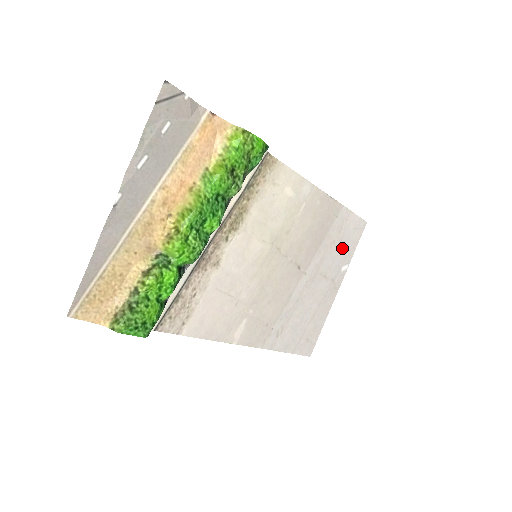
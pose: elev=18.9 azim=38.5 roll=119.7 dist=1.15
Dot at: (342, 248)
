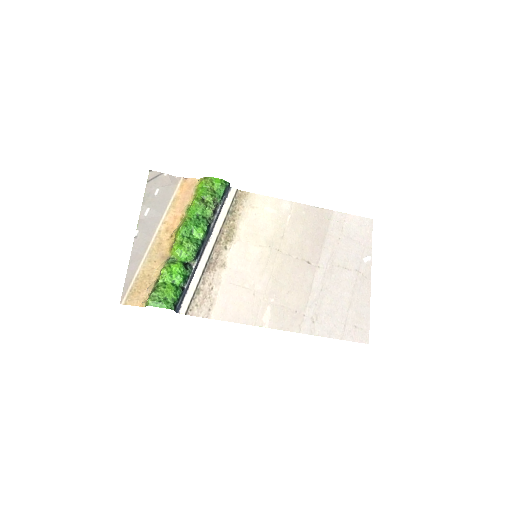
Dot at: (353, 243)
